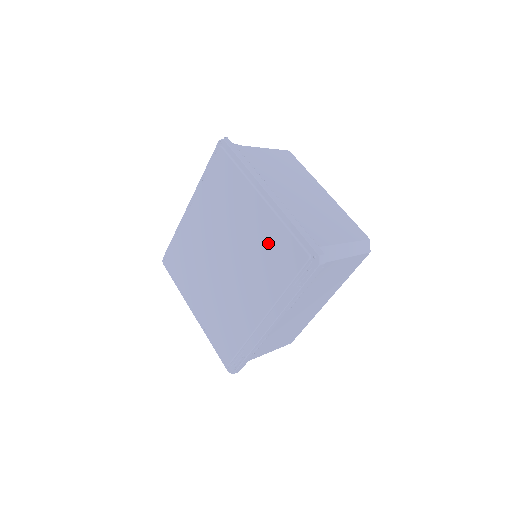
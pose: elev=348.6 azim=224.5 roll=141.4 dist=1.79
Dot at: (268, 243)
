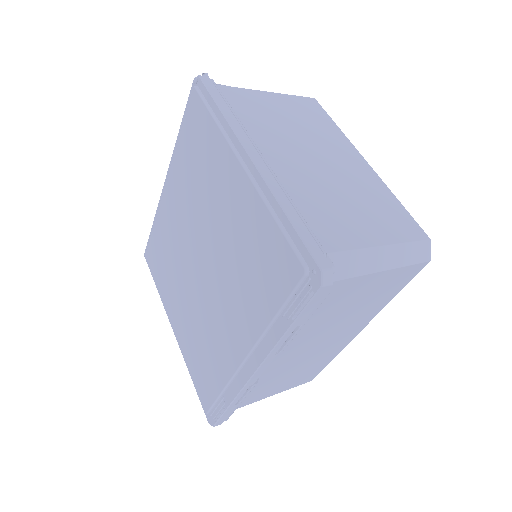
Dot at: (250, 241)
